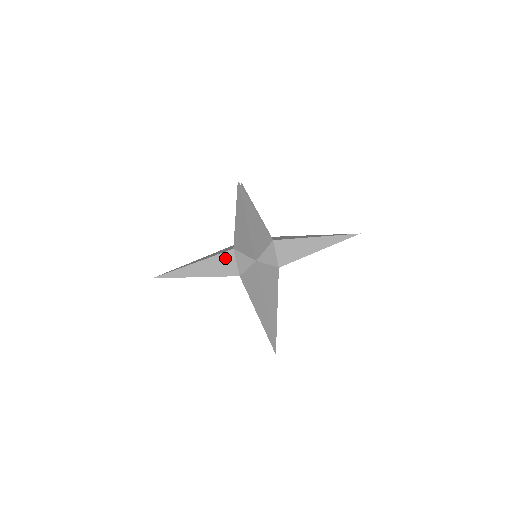
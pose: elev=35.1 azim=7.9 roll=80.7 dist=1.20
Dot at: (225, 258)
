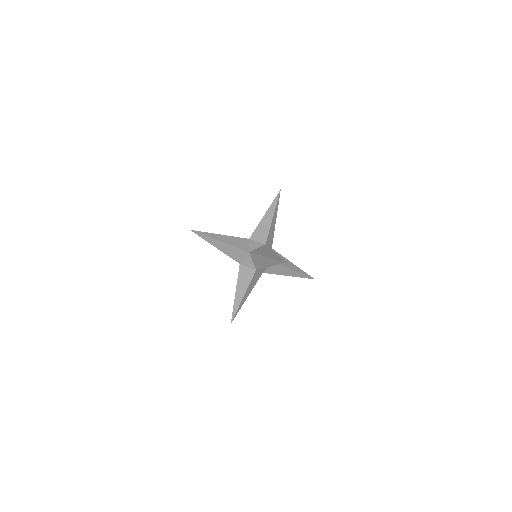
Dot at: occluded
